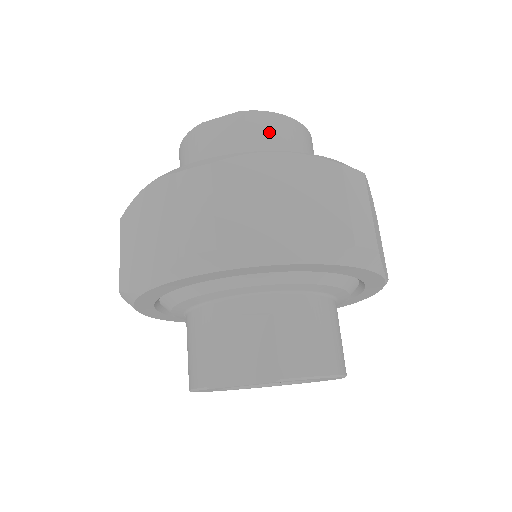
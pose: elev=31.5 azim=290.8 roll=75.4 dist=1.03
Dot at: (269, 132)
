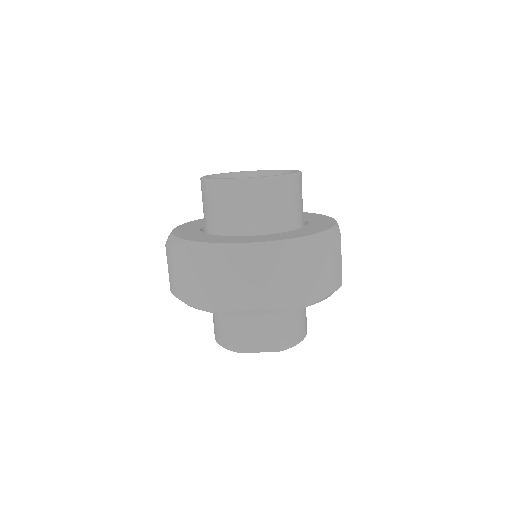
Dot at: (282, 194)
